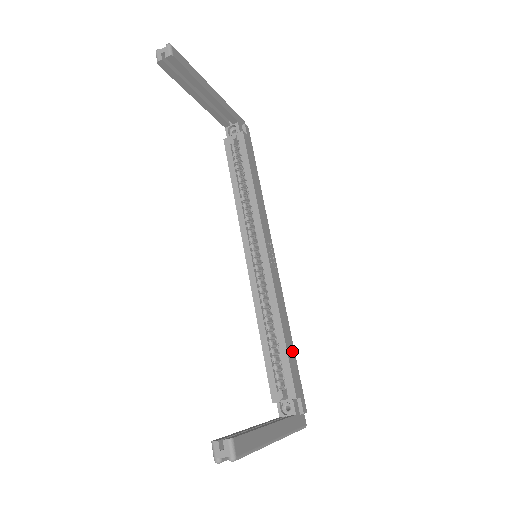
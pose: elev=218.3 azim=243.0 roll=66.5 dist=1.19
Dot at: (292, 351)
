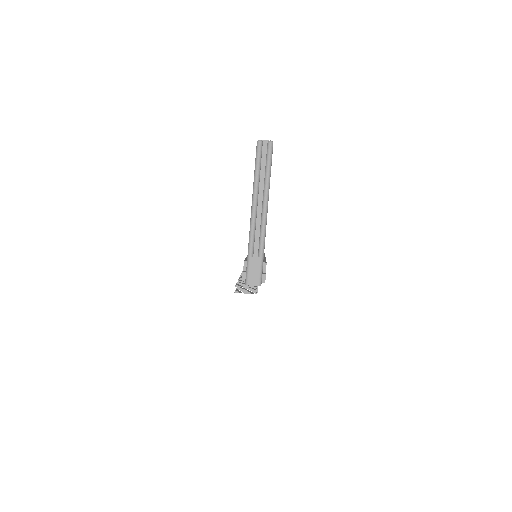
Dot at: occluded
